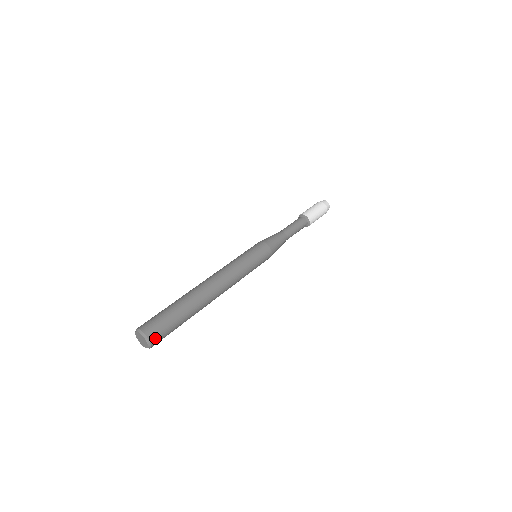
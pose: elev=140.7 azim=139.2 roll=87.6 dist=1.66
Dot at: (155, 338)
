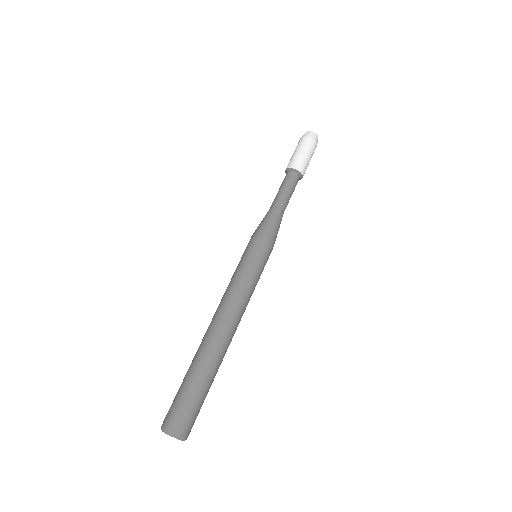
Dot at: (189, 431)
